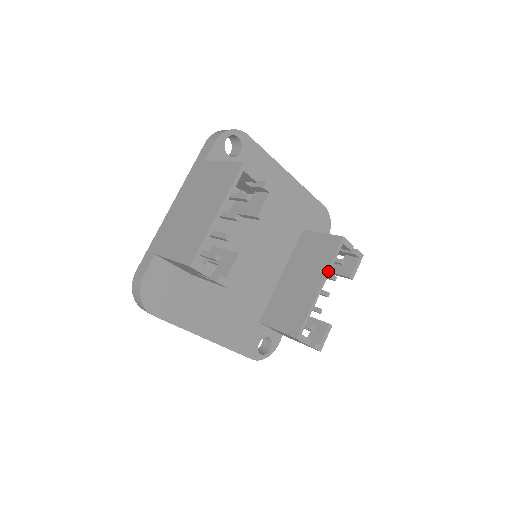
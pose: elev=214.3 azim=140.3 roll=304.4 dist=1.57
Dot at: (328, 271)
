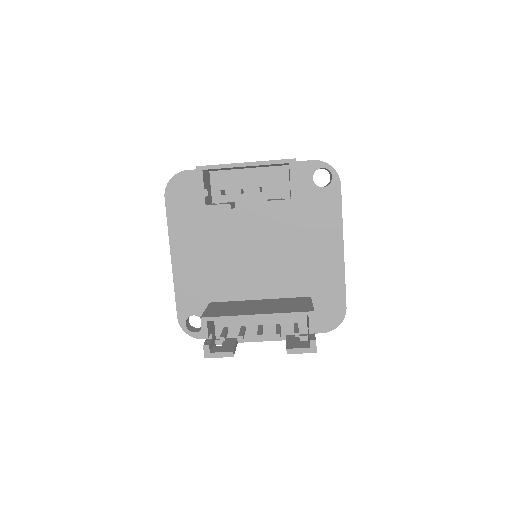
Dot at: (275, 314)
